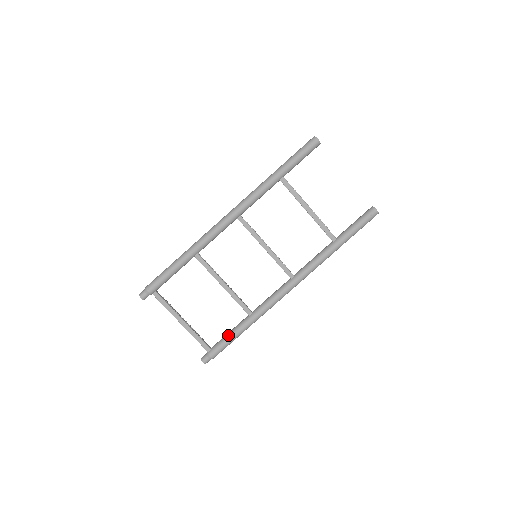
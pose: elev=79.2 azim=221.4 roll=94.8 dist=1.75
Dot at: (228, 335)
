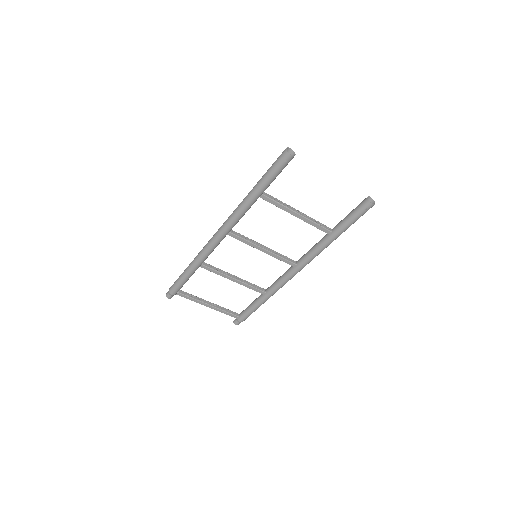
Dot at: (250, 308)
